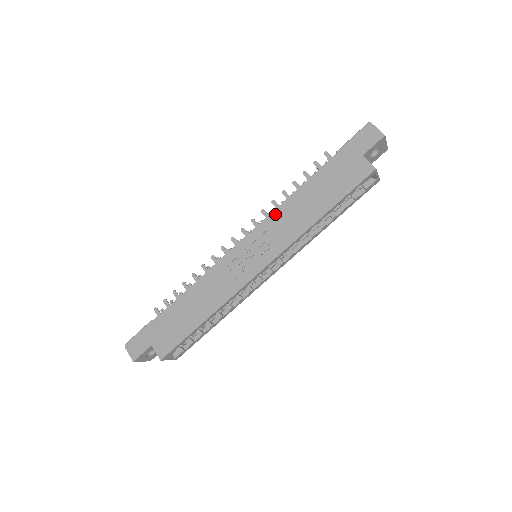
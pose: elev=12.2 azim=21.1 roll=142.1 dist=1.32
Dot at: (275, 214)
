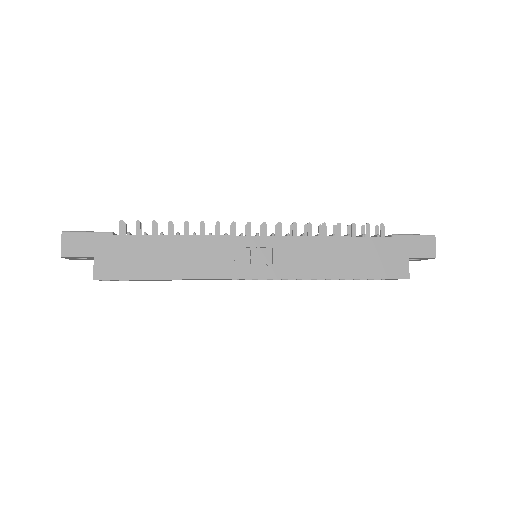
Dot at: (306, 240)
